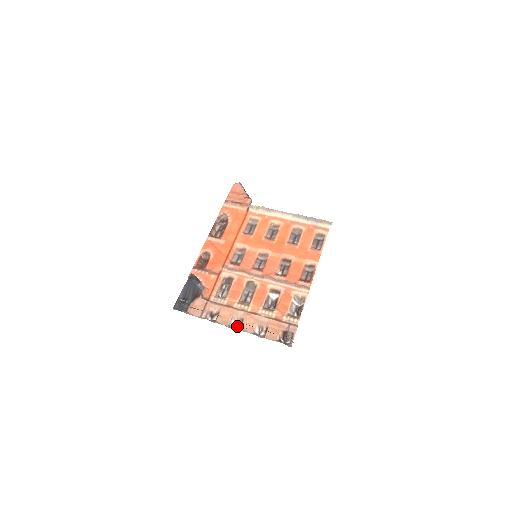
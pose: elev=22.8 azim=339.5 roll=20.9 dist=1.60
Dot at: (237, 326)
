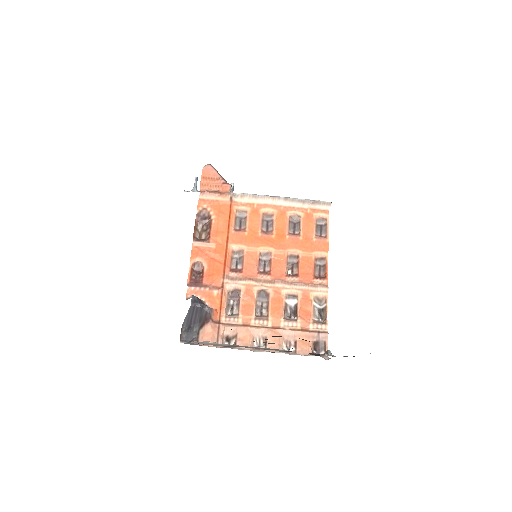
Dot at: (261, 346)
